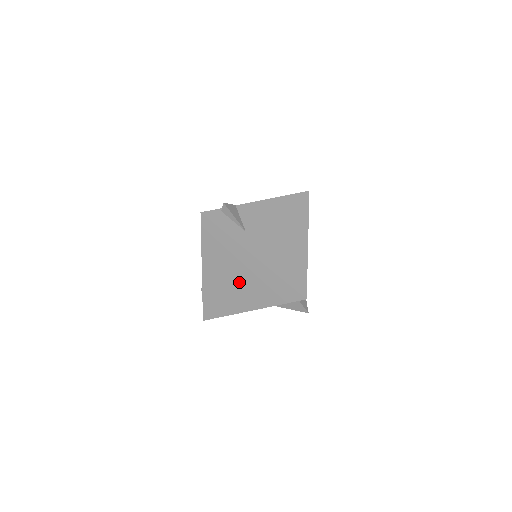
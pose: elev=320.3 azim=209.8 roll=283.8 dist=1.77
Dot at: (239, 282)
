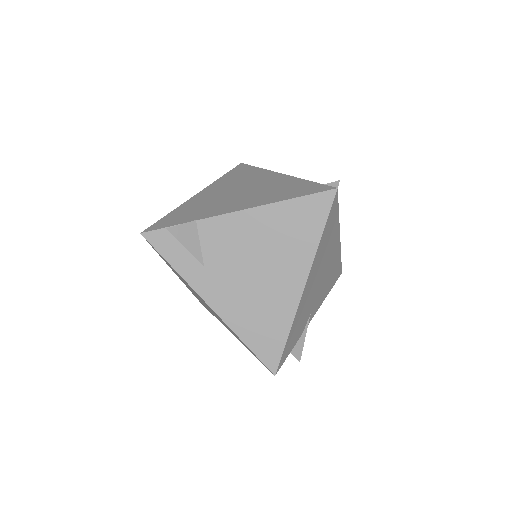
Dot at: occluded
